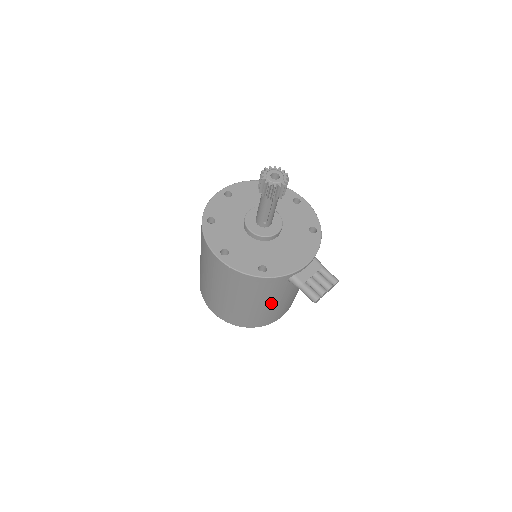
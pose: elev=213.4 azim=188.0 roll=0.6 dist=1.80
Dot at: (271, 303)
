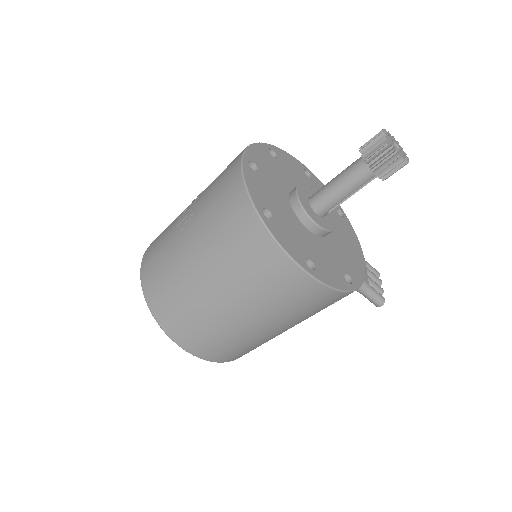
Dot at: occluded
